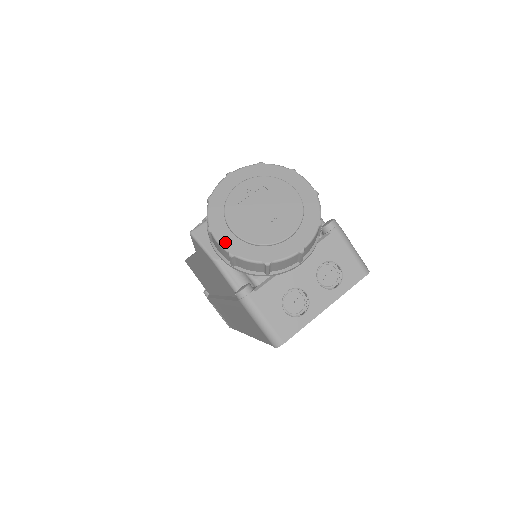
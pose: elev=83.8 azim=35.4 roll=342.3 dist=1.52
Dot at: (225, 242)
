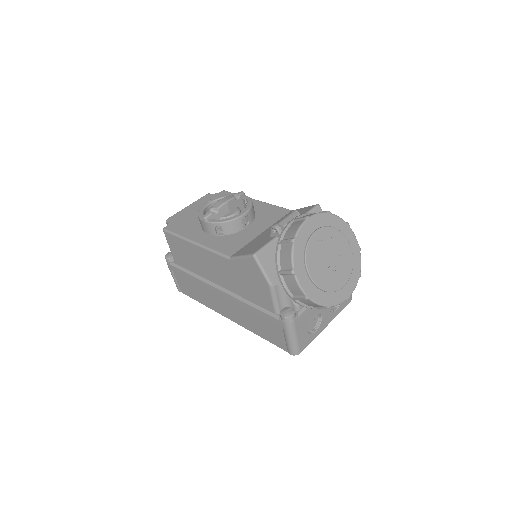
Dot at: (304, 286)
